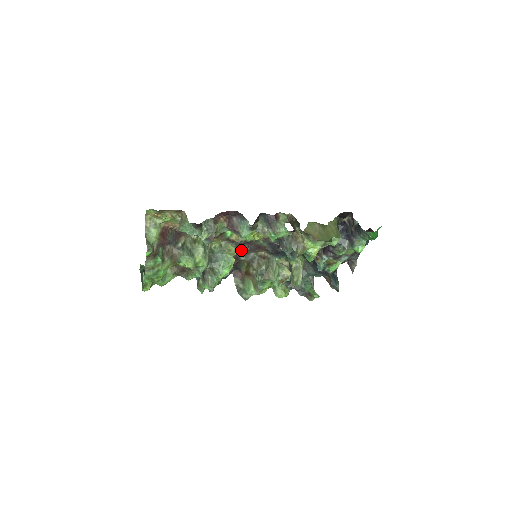
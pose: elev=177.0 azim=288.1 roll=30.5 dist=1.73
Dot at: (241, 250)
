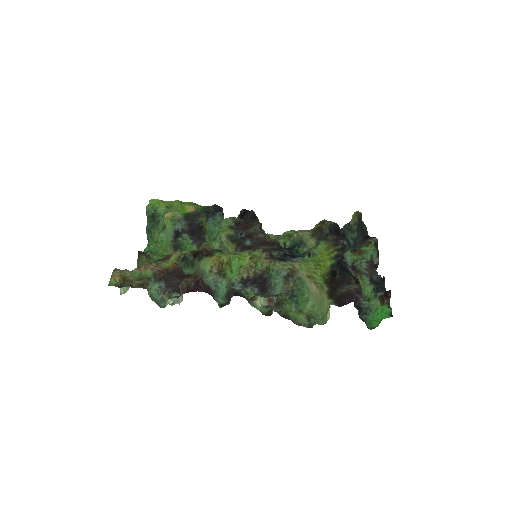
Dot at: (242, 242)
